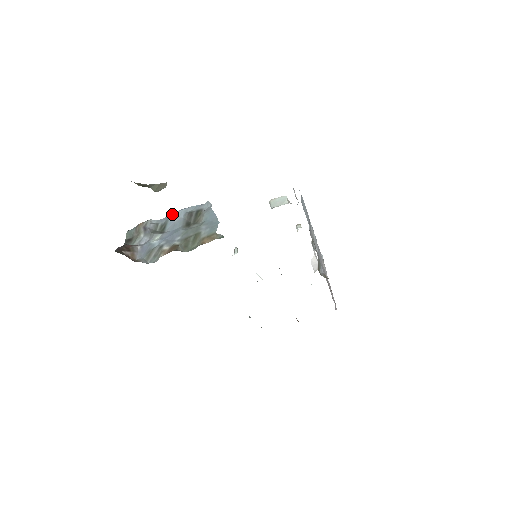
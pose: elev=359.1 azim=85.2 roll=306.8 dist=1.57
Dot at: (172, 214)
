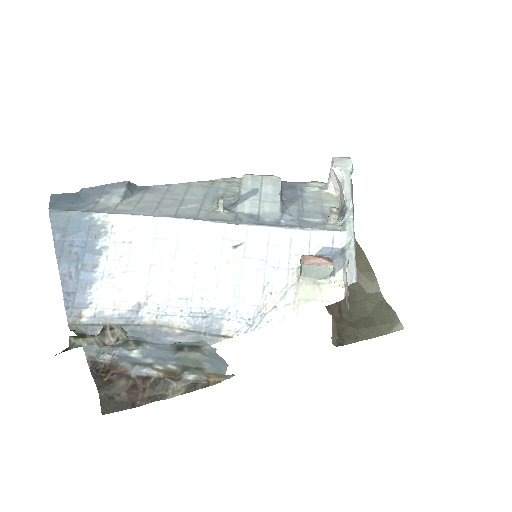
Dot at: occluded
